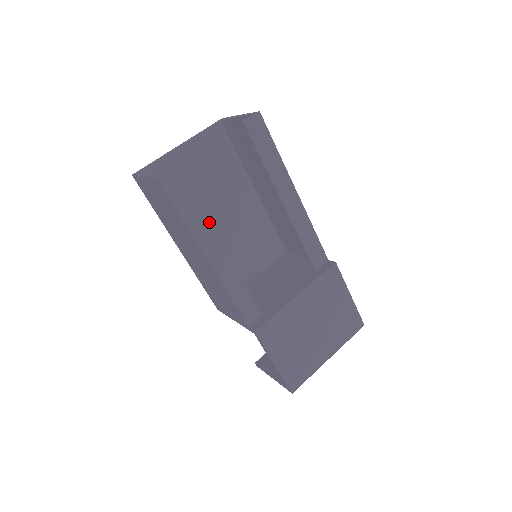
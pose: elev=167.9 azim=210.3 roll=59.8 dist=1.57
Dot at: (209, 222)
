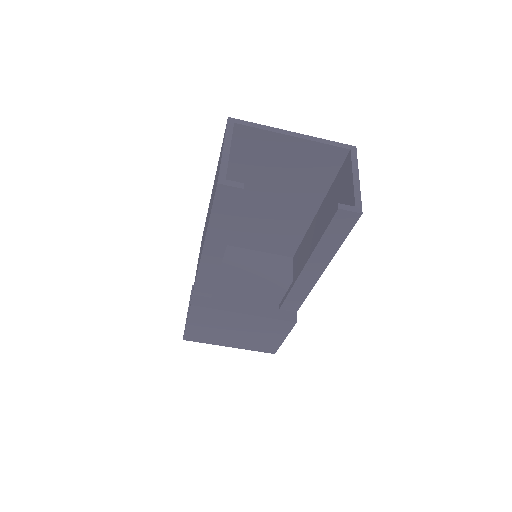
Dot at: occluded
